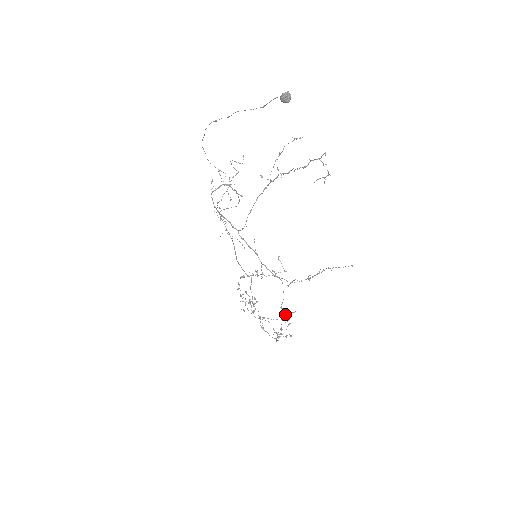
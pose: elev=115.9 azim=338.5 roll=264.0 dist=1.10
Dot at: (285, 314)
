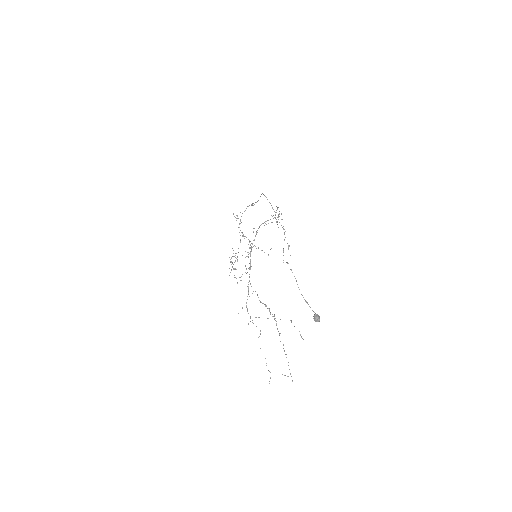
Dot at: occluded
